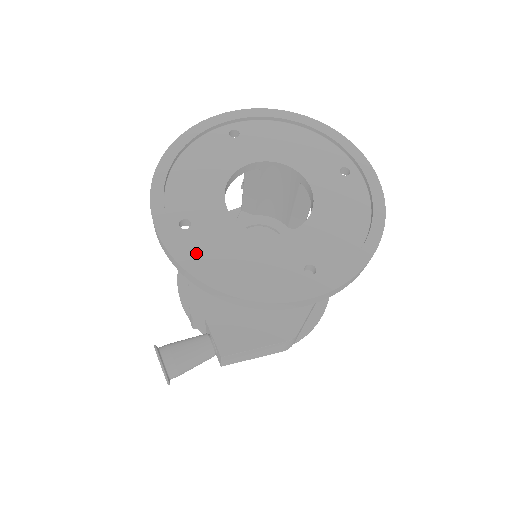
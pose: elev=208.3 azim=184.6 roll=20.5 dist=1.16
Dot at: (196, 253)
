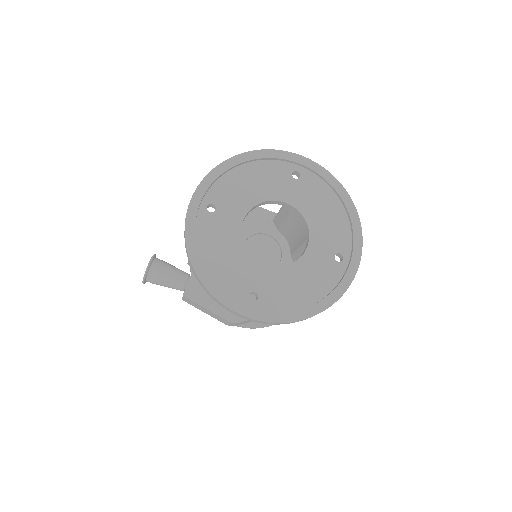
Dot at: (201, 230)
